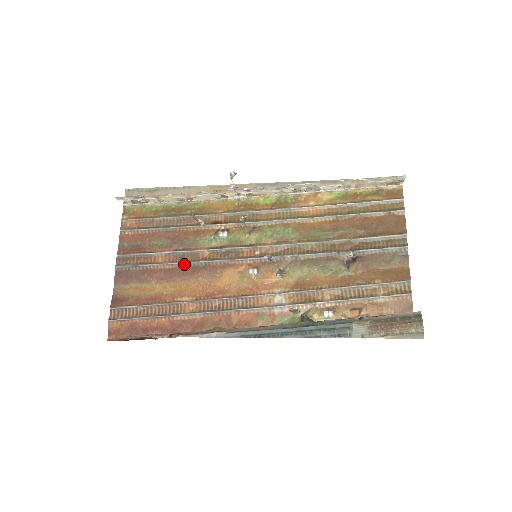
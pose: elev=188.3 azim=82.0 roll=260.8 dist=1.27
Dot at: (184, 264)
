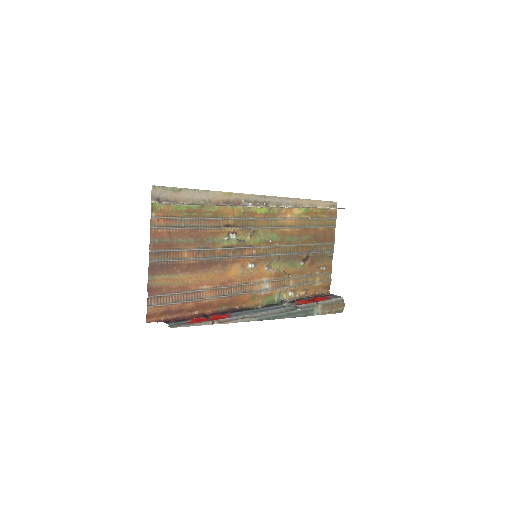
Dot at: (205, 260)
